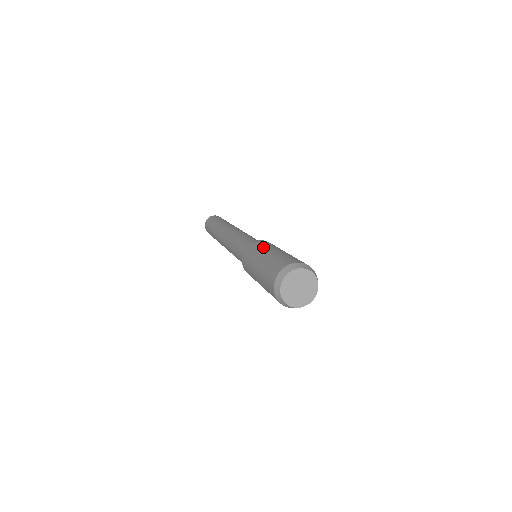
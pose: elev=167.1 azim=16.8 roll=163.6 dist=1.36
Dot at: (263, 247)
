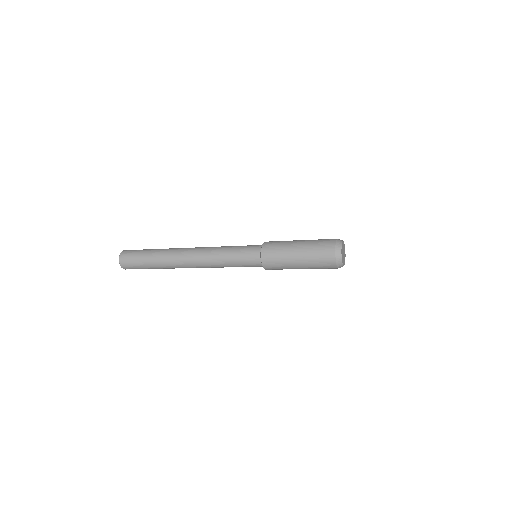
Dot at: (284, 244)
